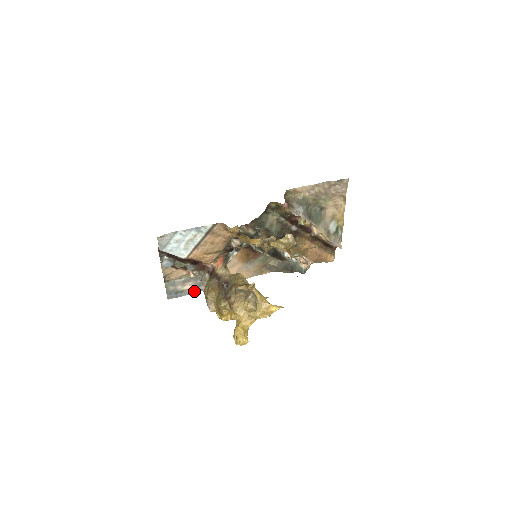
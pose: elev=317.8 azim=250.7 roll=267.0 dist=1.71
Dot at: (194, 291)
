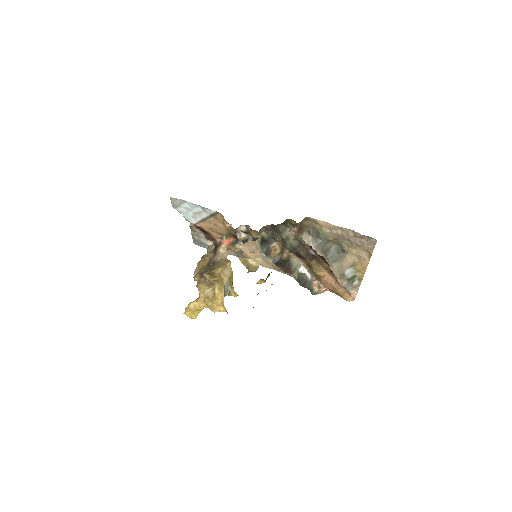
Dot at: occluded
